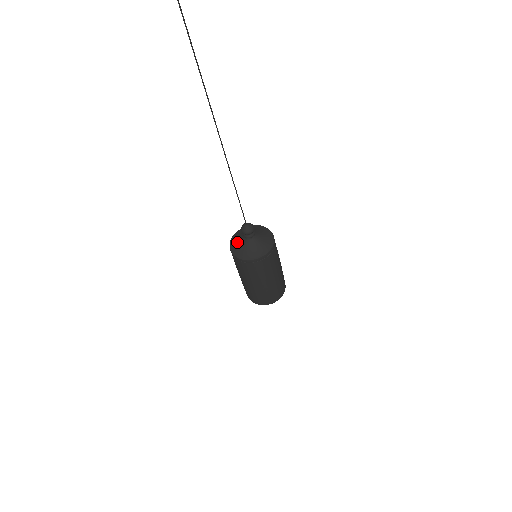
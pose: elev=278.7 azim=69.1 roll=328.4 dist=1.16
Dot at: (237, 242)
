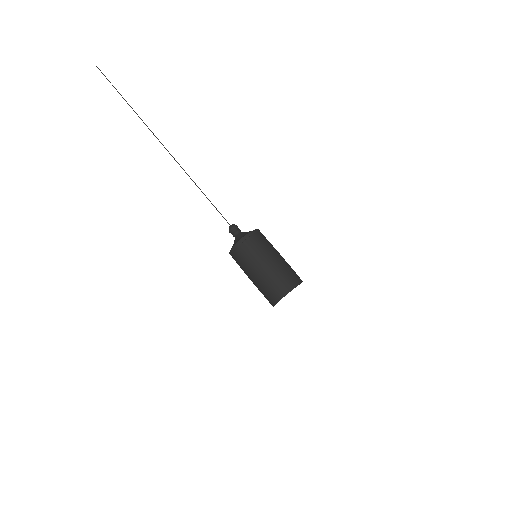
Dot at: occluded
